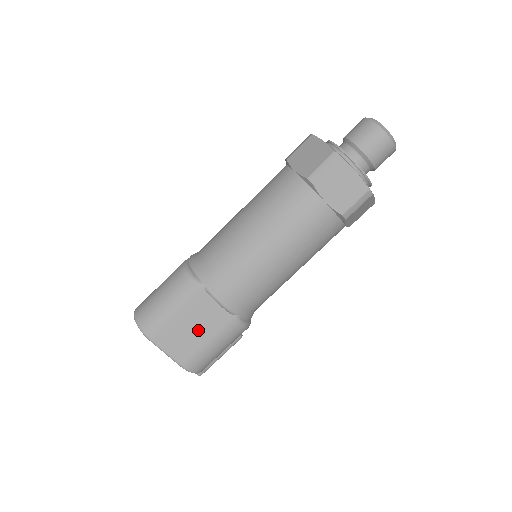
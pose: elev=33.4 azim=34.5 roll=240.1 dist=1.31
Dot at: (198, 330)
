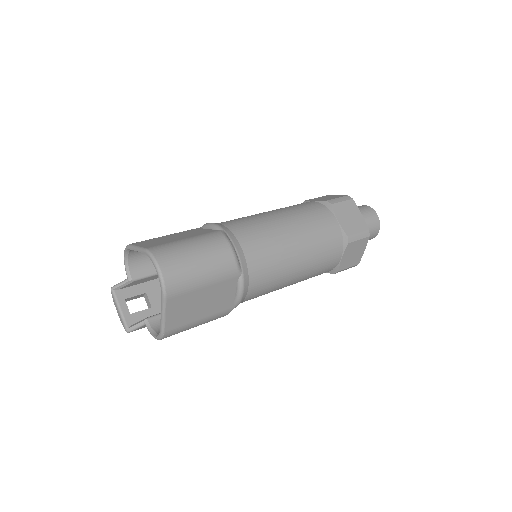
Dot at: (204, 307)
